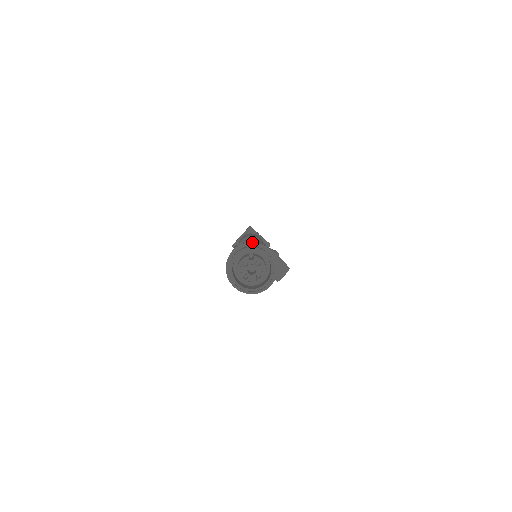
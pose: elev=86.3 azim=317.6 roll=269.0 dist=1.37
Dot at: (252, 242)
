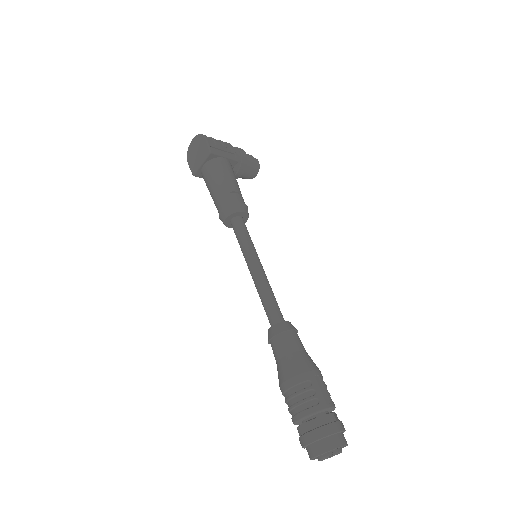
Dot at: (326, 436)
